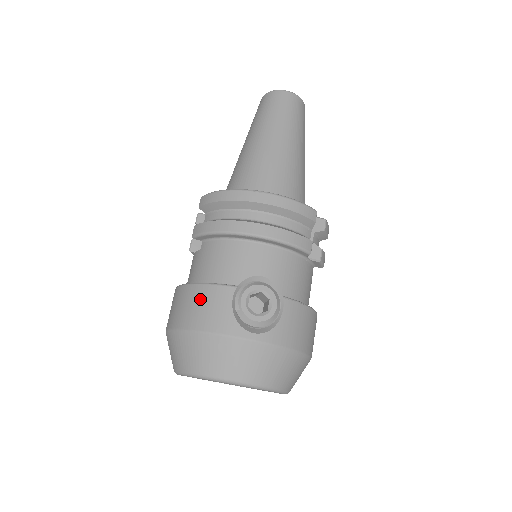
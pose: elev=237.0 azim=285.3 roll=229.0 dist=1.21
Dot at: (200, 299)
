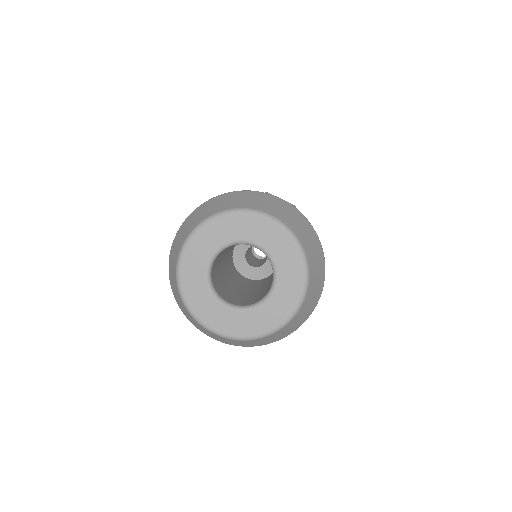
Dot at: occluded
